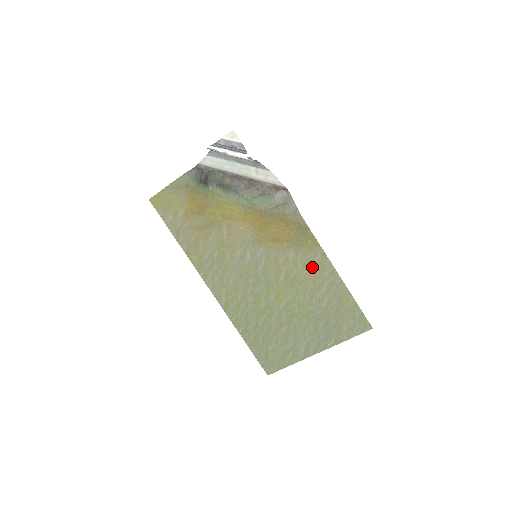
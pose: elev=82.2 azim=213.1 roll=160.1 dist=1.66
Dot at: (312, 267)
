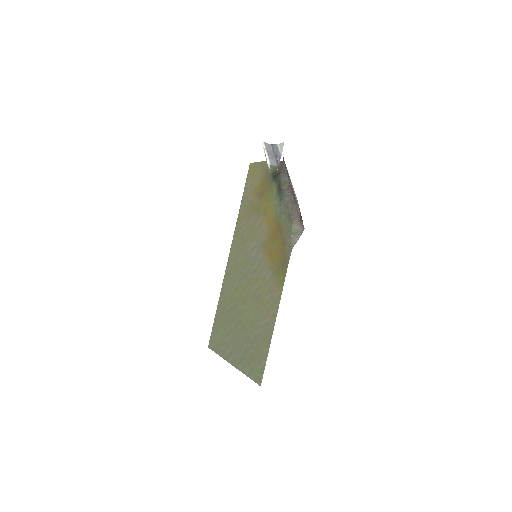
Dot at: (270, 298)
